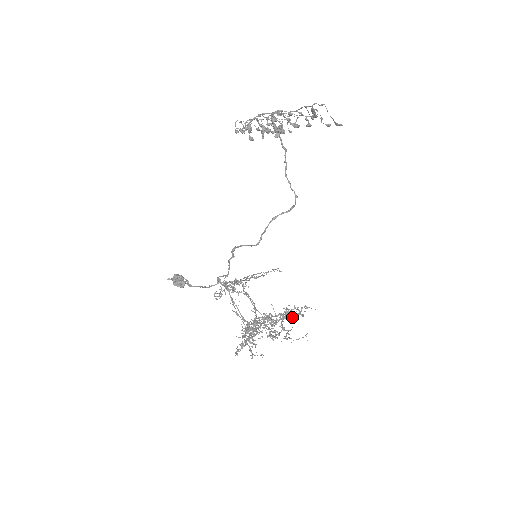
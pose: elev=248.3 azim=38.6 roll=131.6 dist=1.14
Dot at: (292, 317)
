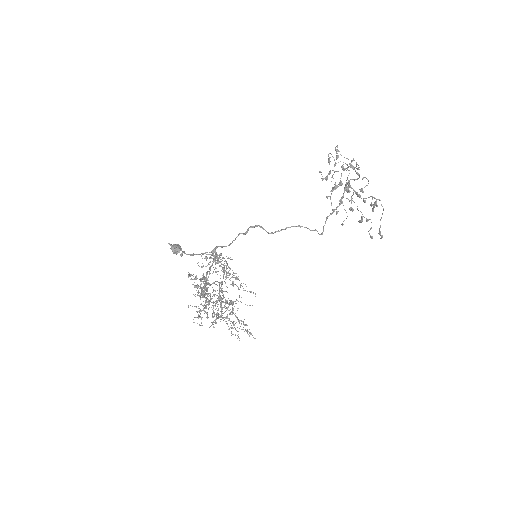
Dot at: occluded
